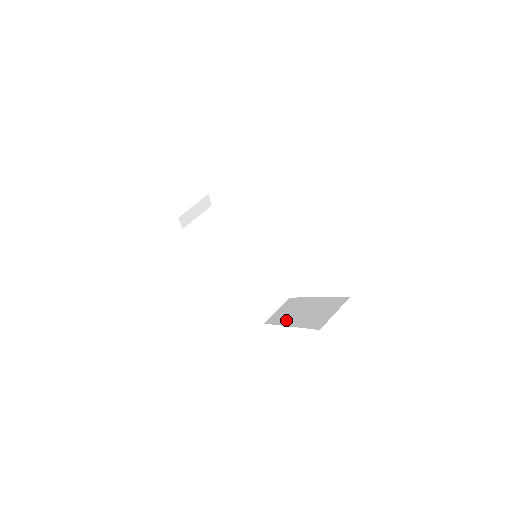
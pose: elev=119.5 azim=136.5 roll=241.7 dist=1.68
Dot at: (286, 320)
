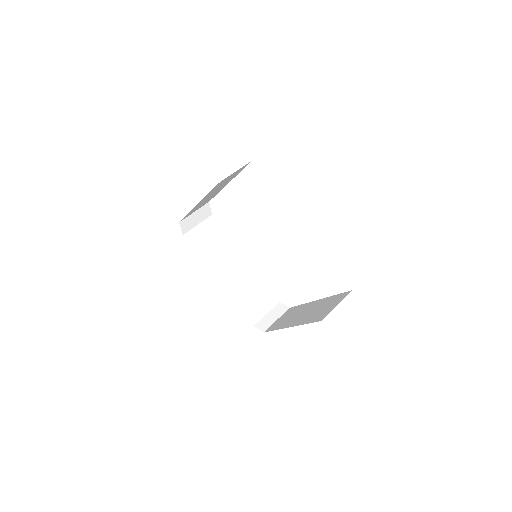
Dot at: (286, 324)
